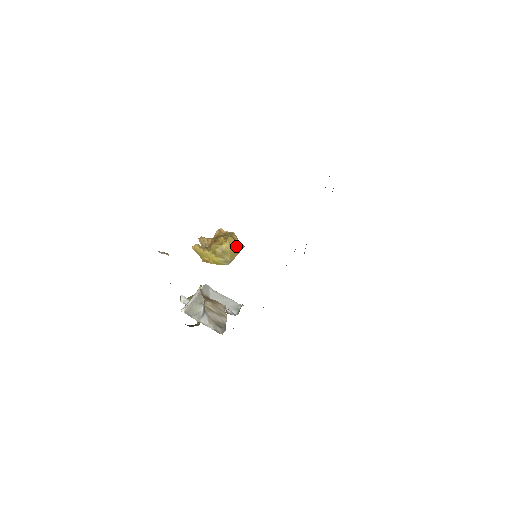
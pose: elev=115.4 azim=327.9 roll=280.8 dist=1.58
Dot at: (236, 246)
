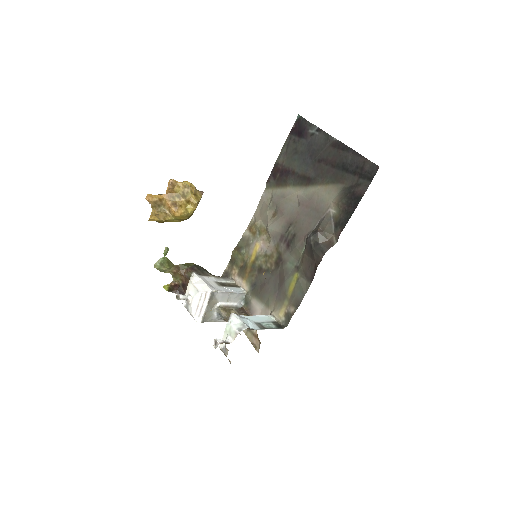
Dot at: occluded
